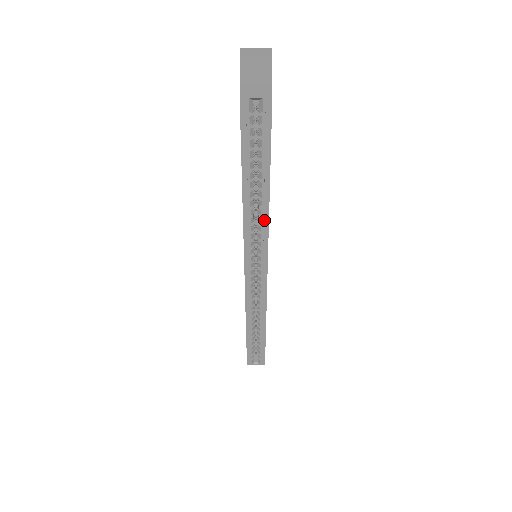
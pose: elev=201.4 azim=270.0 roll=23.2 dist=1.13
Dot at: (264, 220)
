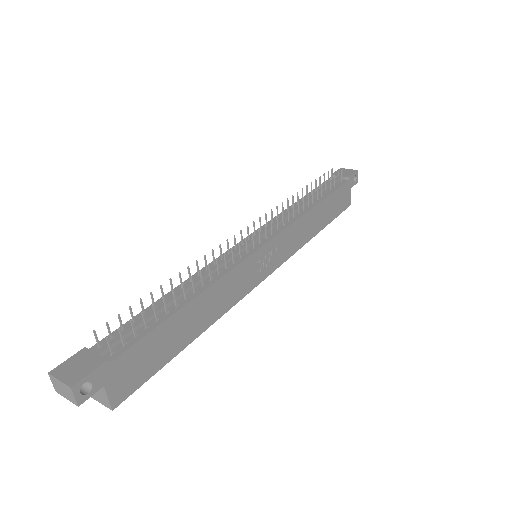
Dot at: (220, 312)
